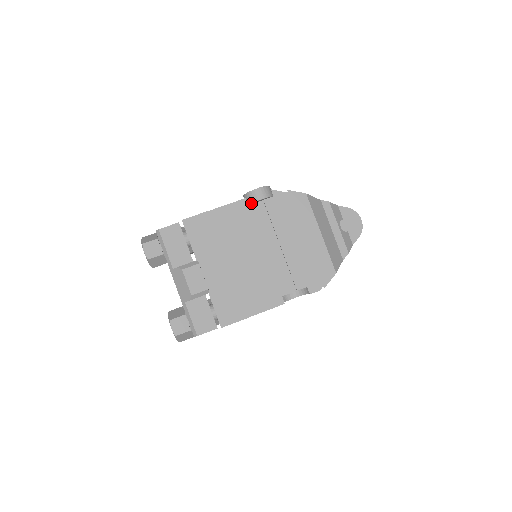
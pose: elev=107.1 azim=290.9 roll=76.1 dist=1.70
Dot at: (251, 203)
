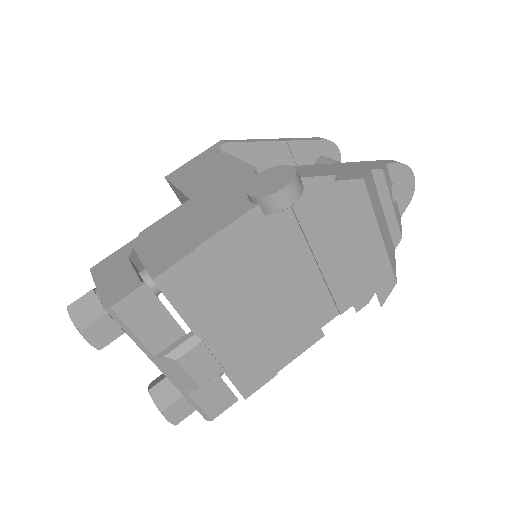
Dot at: (271, 214)
